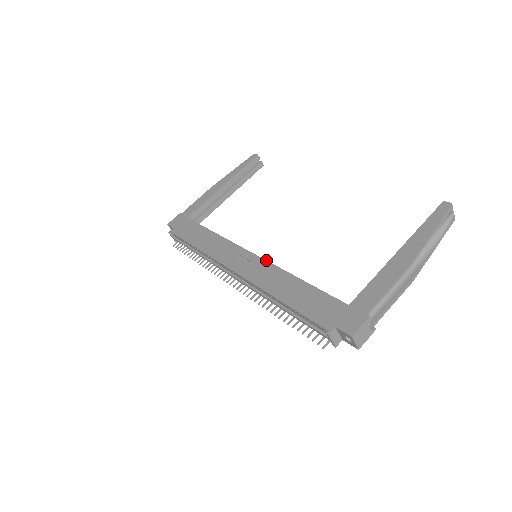
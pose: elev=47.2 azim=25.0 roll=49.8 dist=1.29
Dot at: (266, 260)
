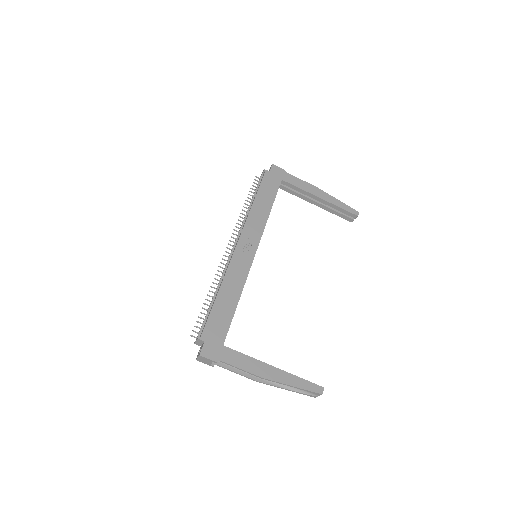
Dot at: occluded
